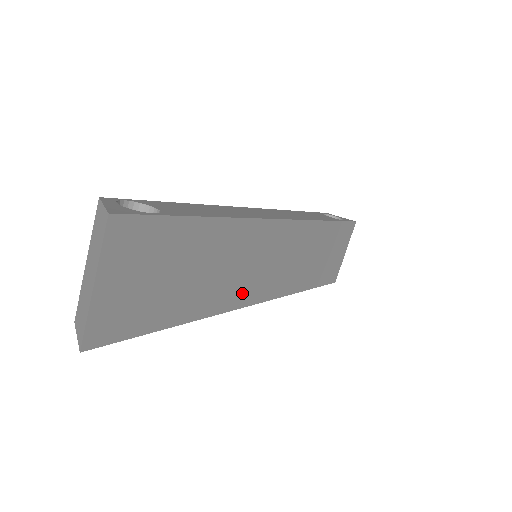
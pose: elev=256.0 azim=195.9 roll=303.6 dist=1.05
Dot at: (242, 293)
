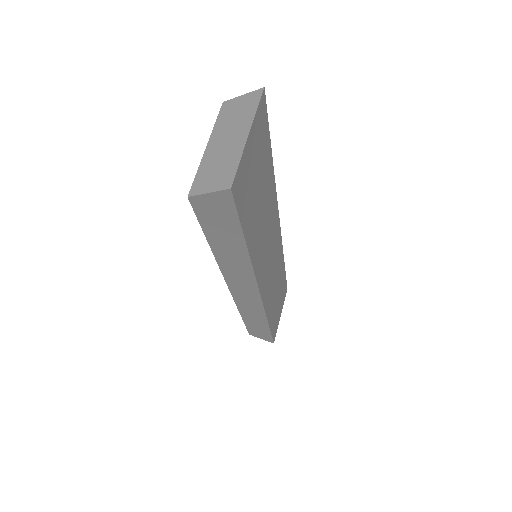
Dot at: (261, 270)
